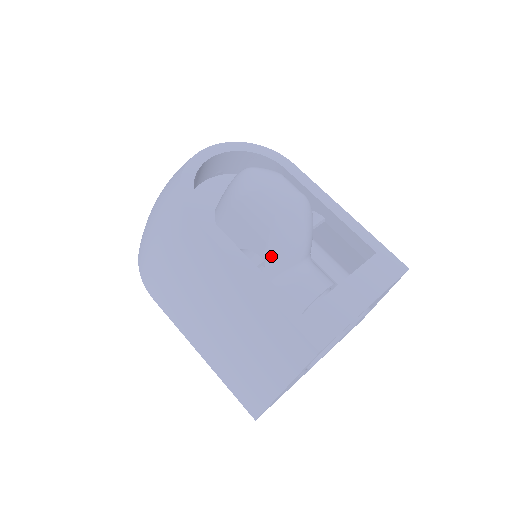
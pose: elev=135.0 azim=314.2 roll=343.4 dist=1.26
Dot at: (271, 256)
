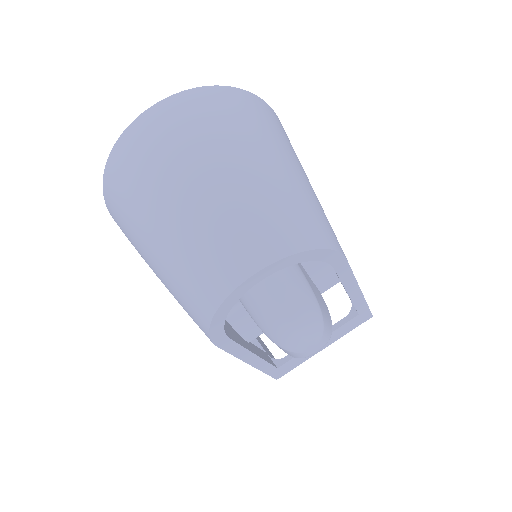
Dot at: occluded
